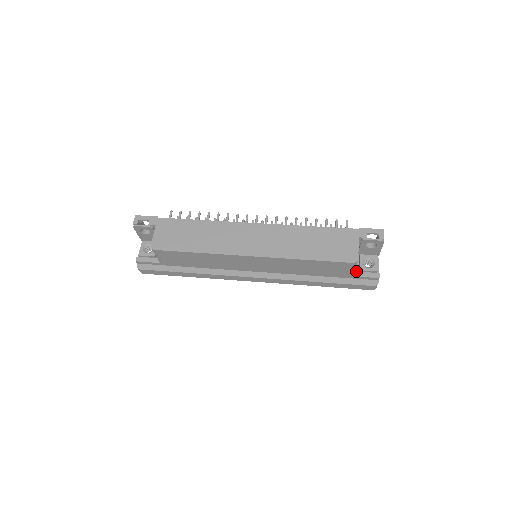
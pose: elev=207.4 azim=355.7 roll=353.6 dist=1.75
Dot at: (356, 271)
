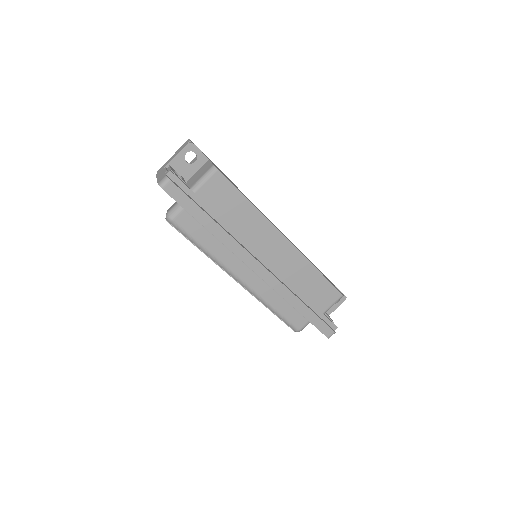
Dot at: occluded
